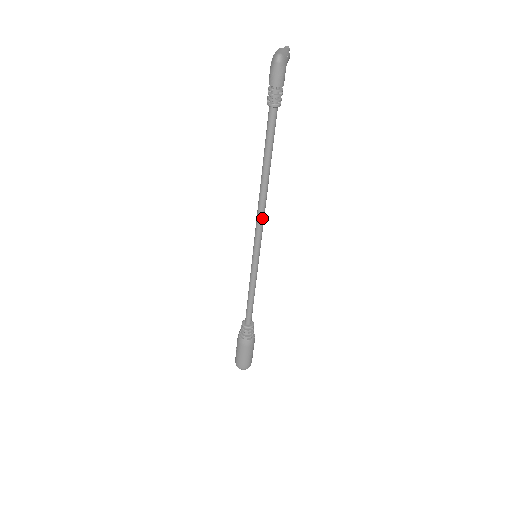
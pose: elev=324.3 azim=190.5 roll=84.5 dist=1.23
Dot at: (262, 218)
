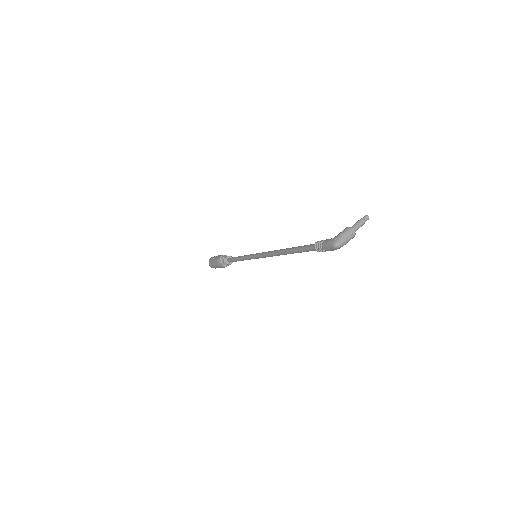
Dot at: (271, 256)
